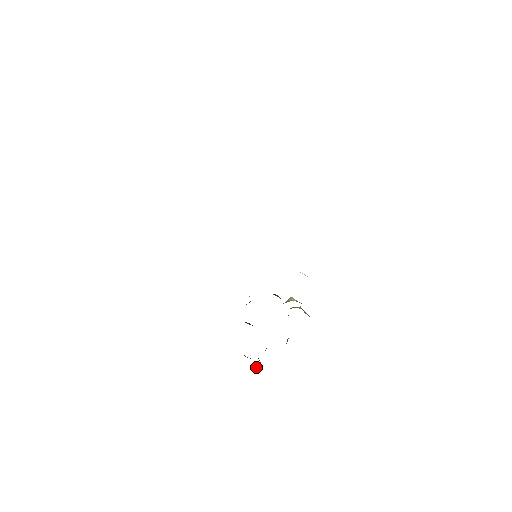
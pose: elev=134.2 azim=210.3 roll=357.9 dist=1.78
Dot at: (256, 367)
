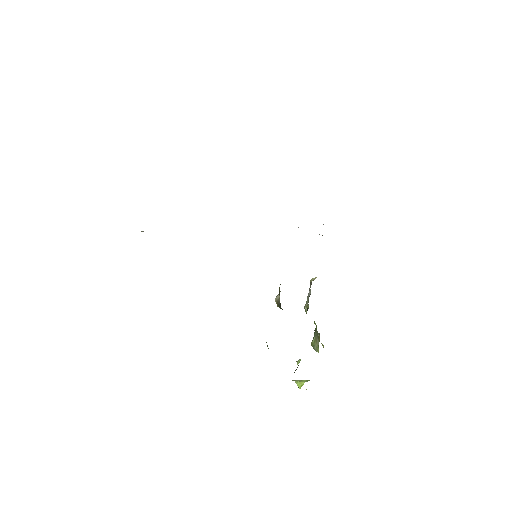
Dot at: (300, 383)
